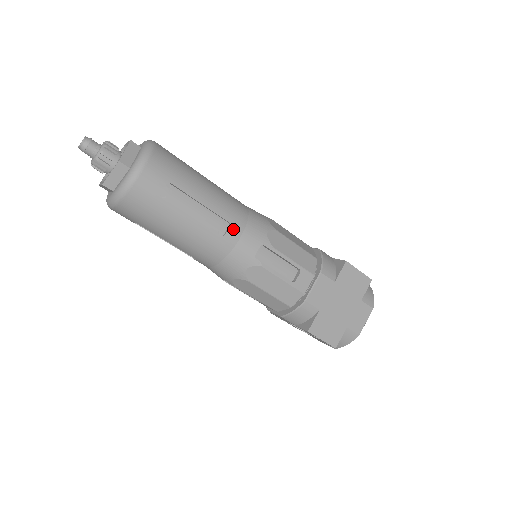
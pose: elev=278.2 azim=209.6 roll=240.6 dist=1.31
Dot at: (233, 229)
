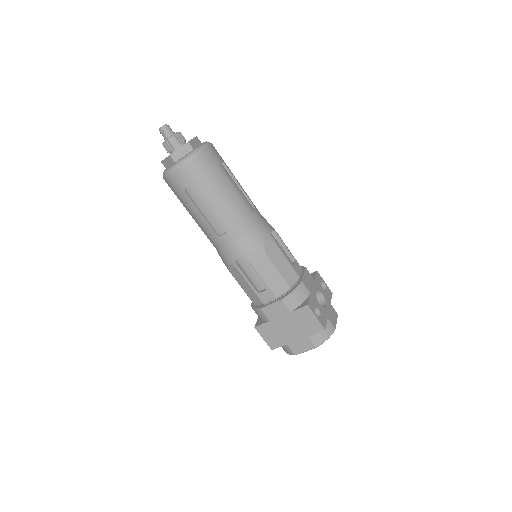
Dot at: (227, 236)
